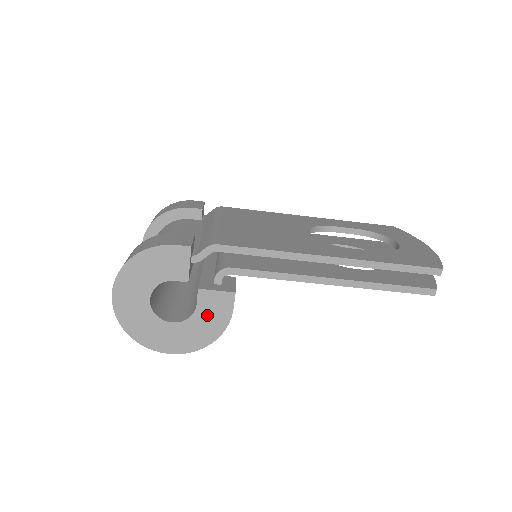
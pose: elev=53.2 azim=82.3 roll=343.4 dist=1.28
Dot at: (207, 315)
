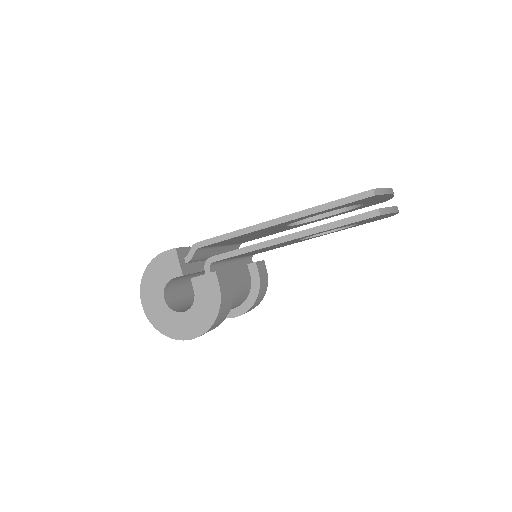
Dot at: (204, 297)
